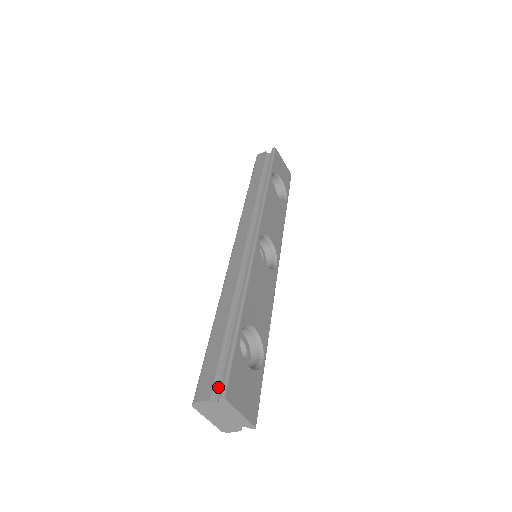
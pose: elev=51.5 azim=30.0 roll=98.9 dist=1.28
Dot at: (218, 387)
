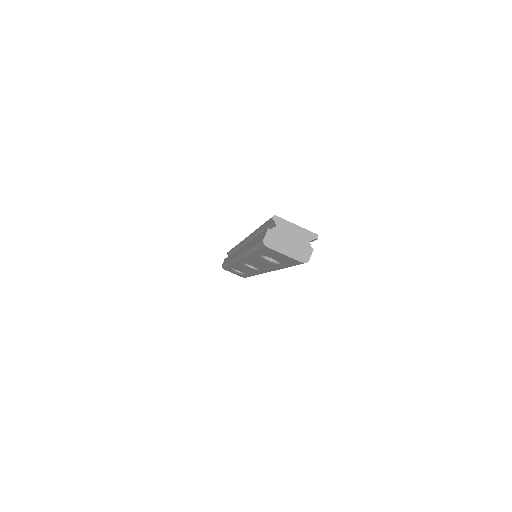
Dot at: occluded
